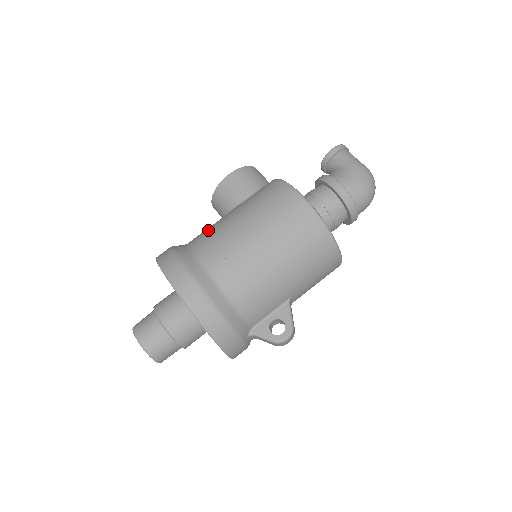
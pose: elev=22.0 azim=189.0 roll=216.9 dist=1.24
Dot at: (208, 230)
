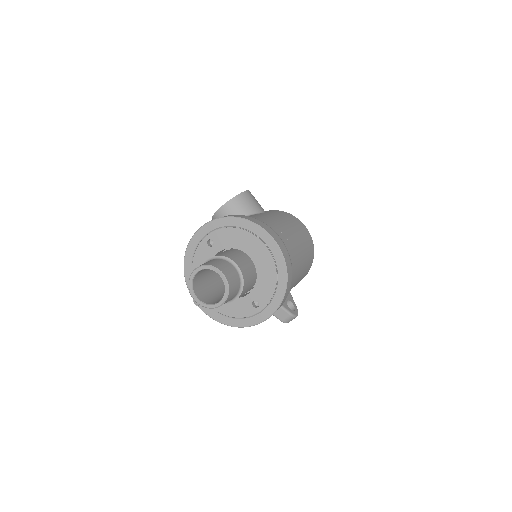
Dot at: (255, 217)
